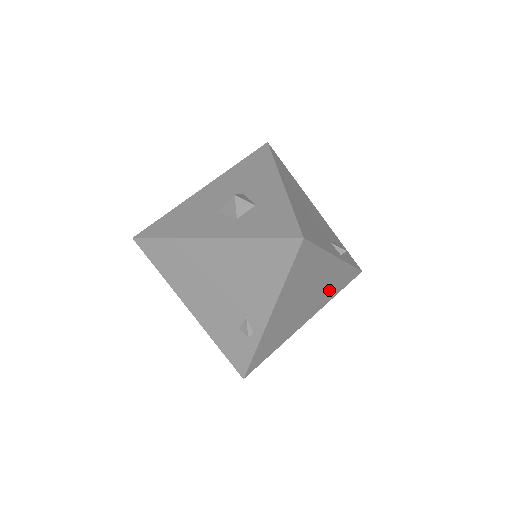
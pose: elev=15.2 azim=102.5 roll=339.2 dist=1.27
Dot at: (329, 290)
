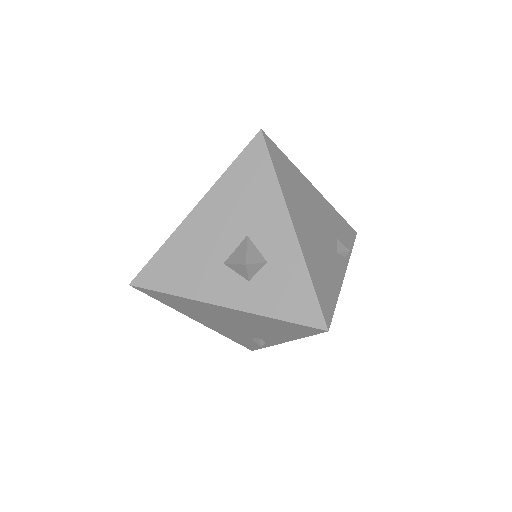
Dot at: occluded
